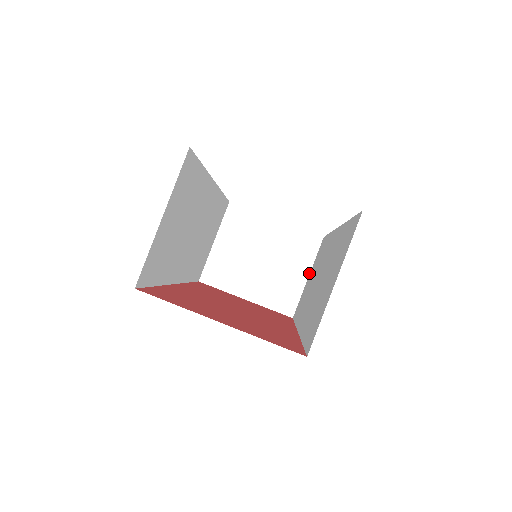
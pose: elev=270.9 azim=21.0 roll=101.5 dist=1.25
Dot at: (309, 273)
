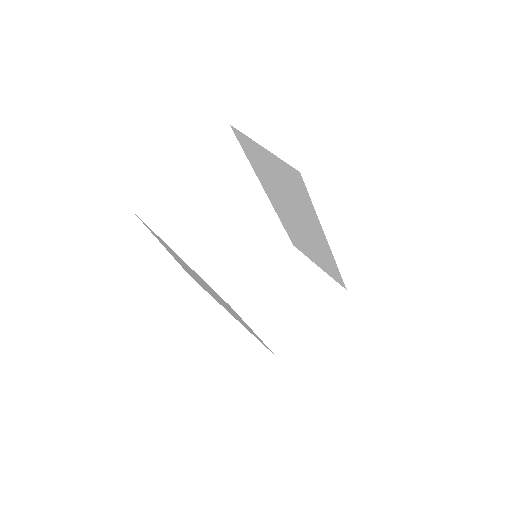
Dot at: (316, 265)
